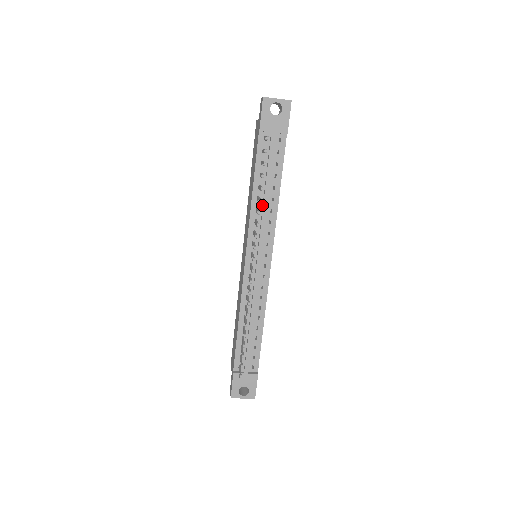
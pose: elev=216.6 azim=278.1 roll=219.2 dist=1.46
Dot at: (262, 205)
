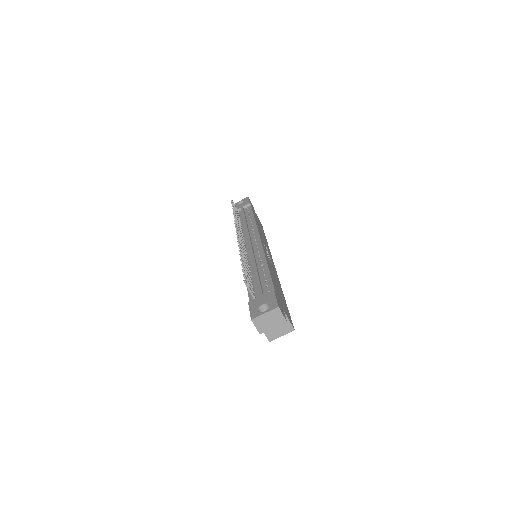
Dot at: occluded
